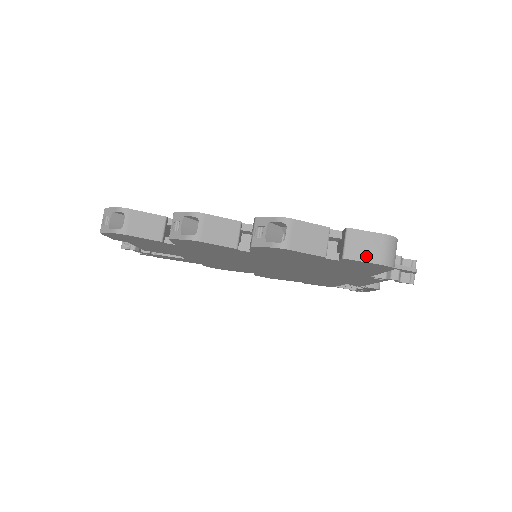
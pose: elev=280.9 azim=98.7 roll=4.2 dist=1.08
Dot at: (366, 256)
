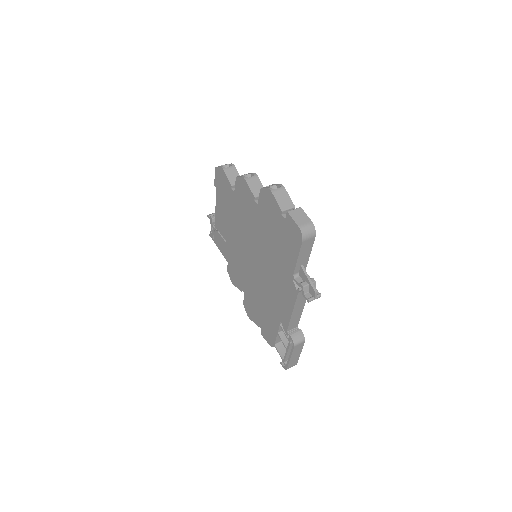
Dot at: (296, 219)
